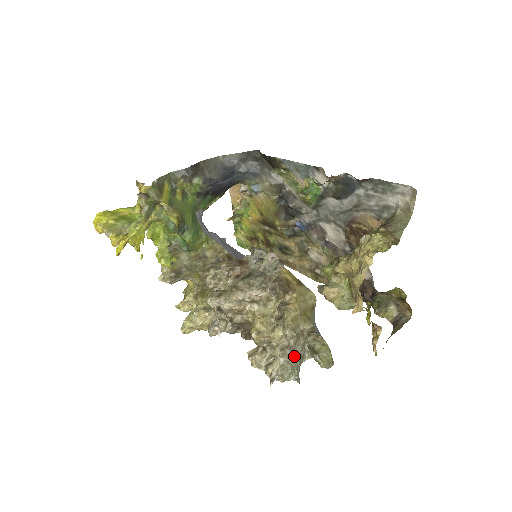
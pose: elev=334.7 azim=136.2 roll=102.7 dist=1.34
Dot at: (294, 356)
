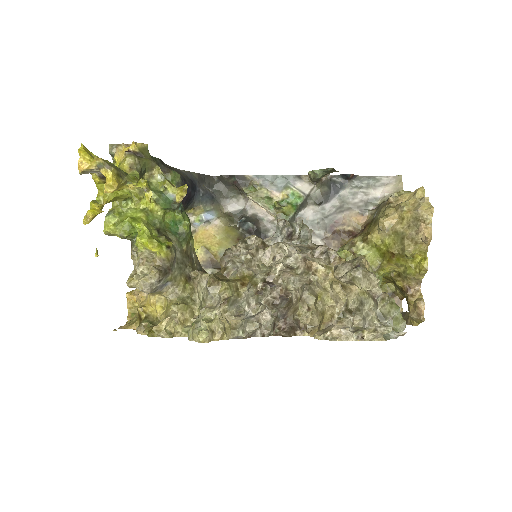
Dot at: occluded
